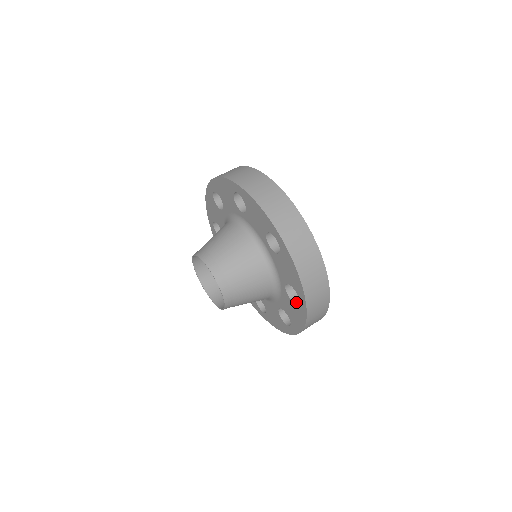
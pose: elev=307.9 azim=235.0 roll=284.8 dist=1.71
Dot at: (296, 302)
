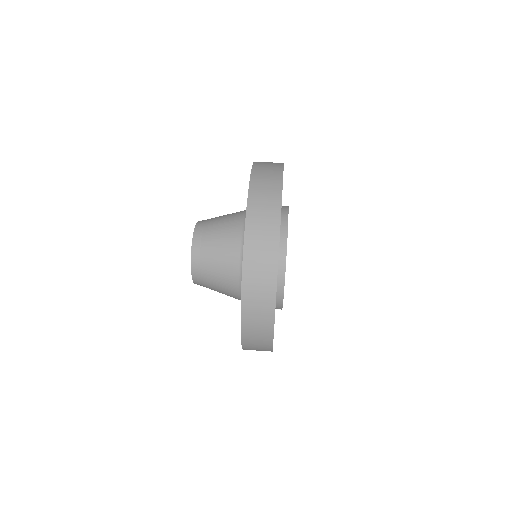
Dot at: occluded
